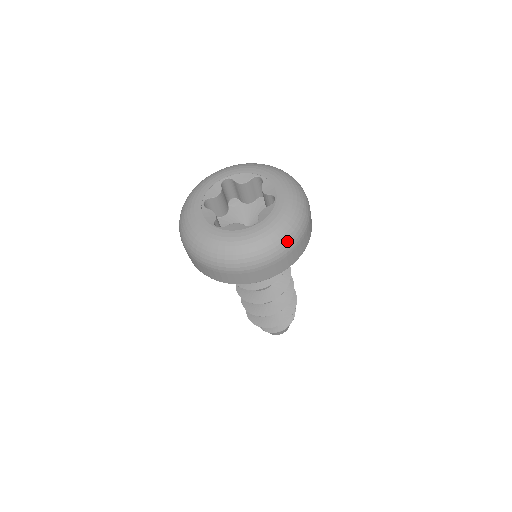
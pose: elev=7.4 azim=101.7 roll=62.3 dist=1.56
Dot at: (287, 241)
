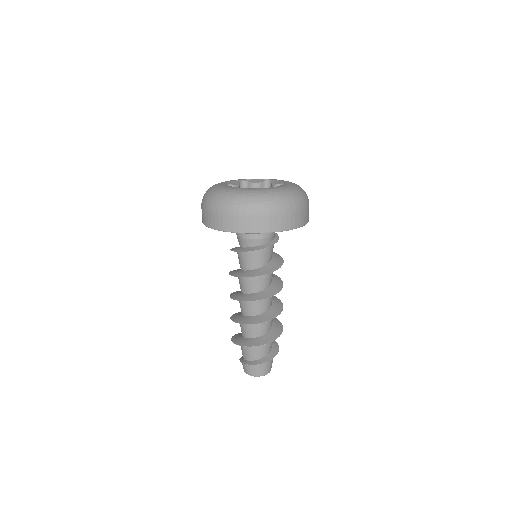
Dot at: (296, 200)
